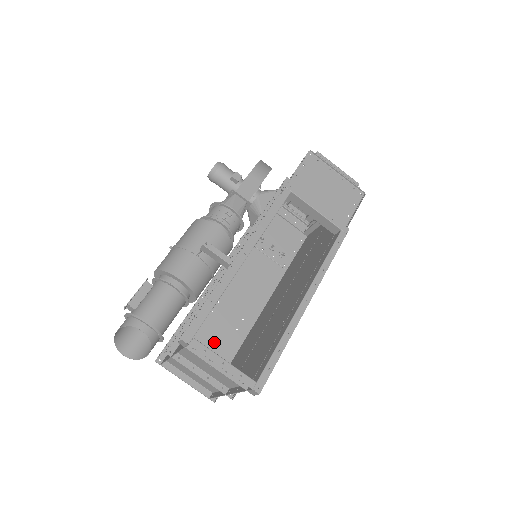
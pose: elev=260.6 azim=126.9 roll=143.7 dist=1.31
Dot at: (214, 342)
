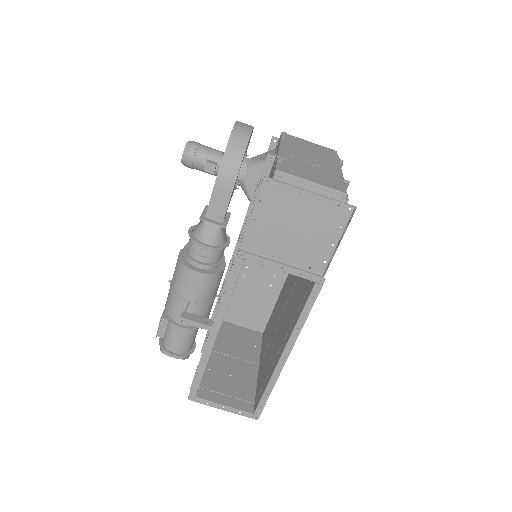
Dot at: (253, 299)
